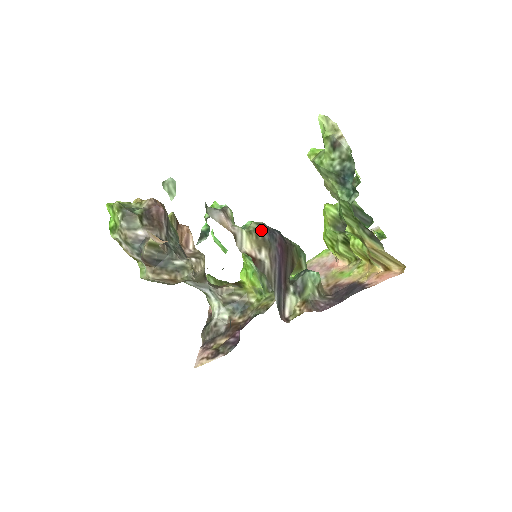
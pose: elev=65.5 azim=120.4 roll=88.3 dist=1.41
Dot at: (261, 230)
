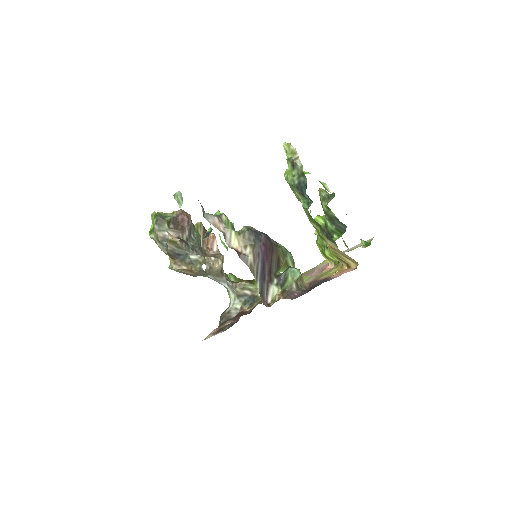
Dot at: (248, 232)
